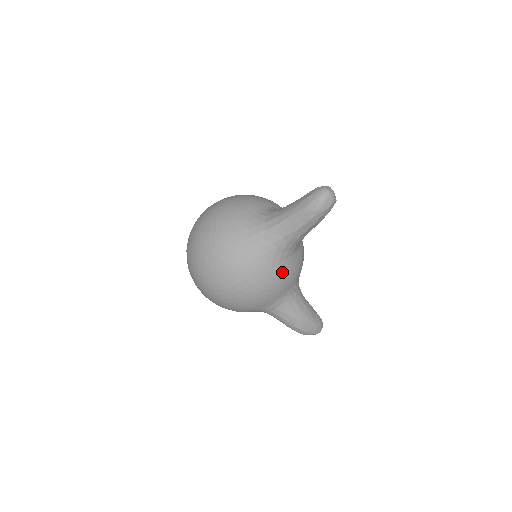
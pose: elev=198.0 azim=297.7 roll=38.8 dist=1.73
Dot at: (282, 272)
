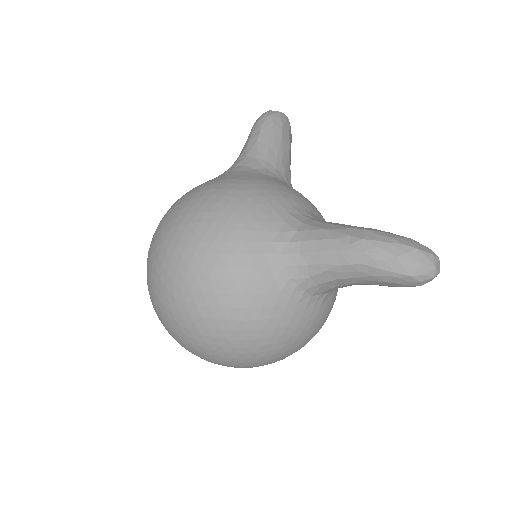
Dot at: (267, 180)
